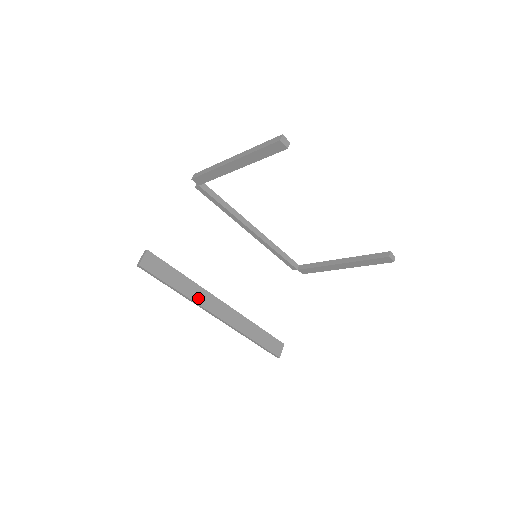
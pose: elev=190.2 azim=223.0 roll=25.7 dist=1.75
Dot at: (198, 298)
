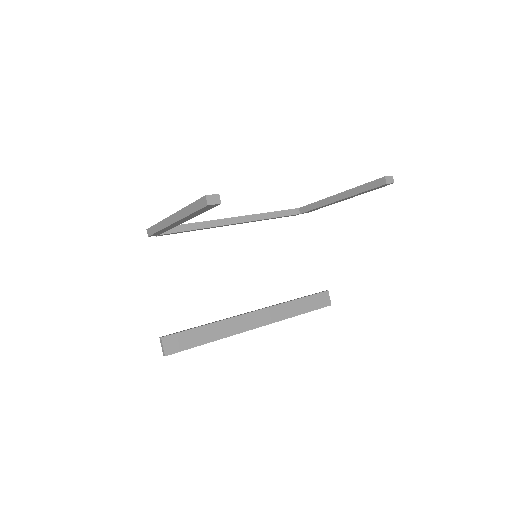
Dot at: (231, 330)
